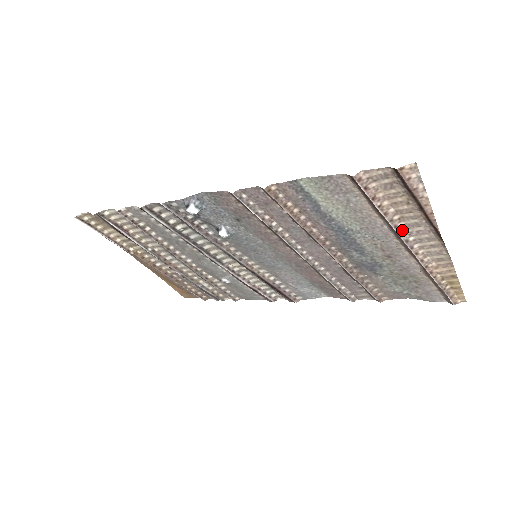
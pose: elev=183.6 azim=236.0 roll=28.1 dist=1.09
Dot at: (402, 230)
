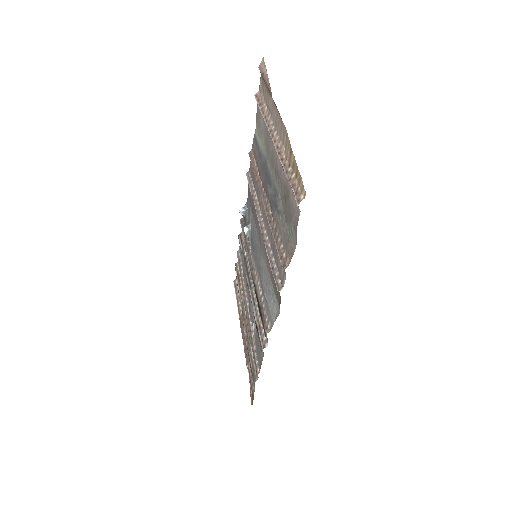
Dot at: (270, 123)
